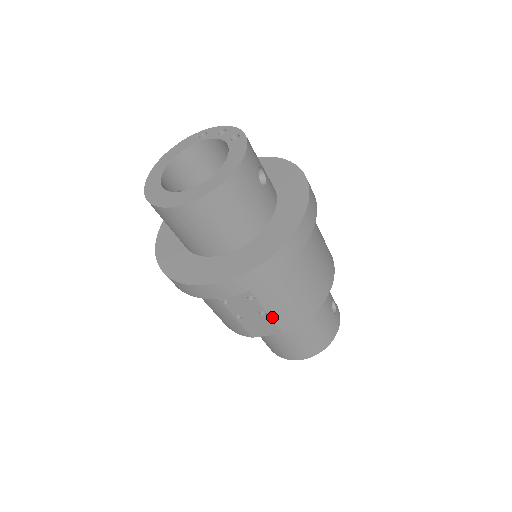
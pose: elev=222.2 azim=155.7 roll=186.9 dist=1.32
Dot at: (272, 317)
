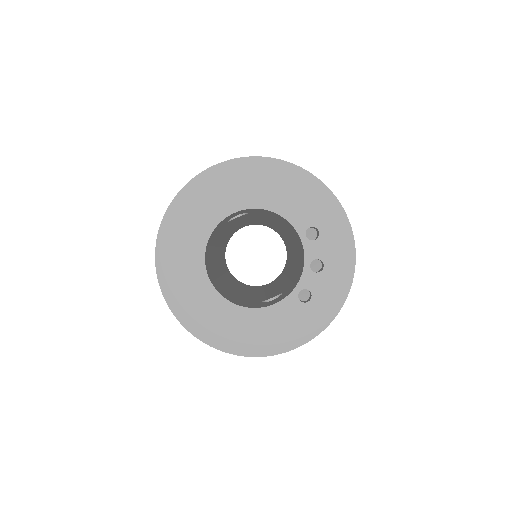
Dot at: occluded
